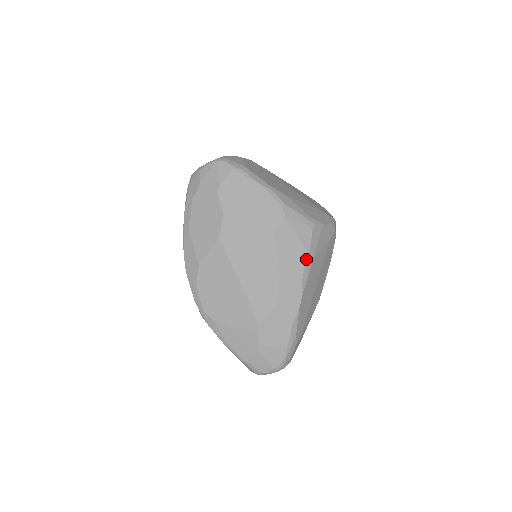
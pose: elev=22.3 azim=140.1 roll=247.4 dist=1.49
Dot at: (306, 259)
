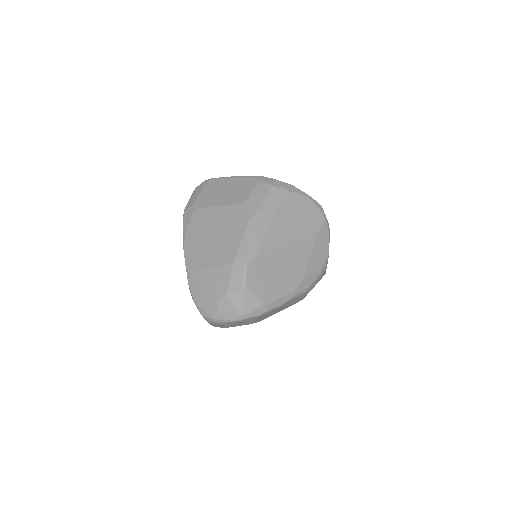
Dot at: occluded
